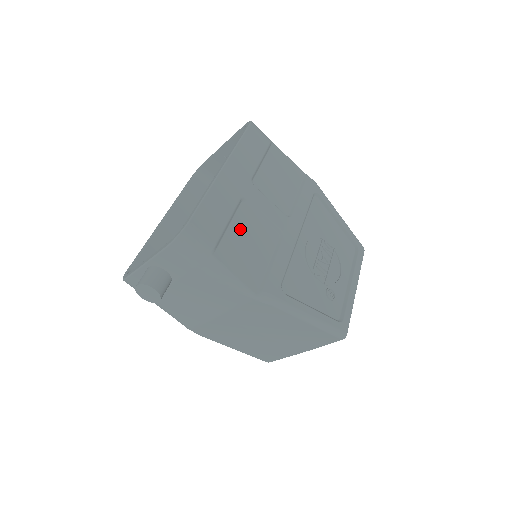
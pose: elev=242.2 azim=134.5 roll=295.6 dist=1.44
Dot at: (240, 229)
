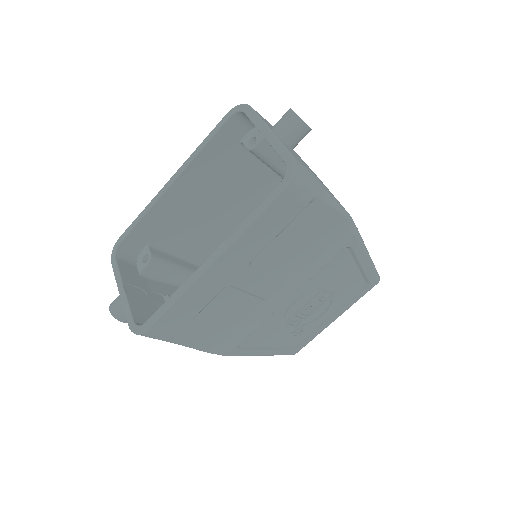
Dot at: (212, 312)
